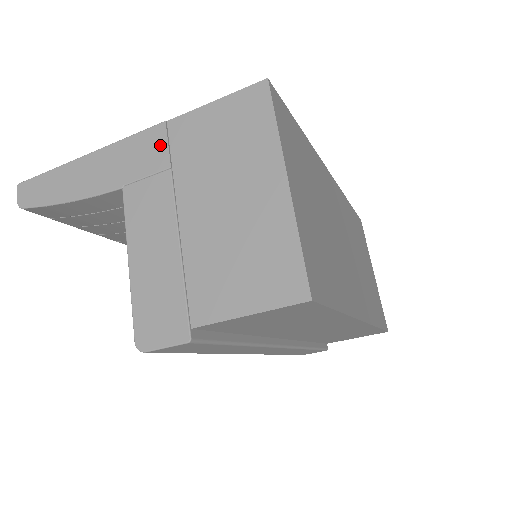
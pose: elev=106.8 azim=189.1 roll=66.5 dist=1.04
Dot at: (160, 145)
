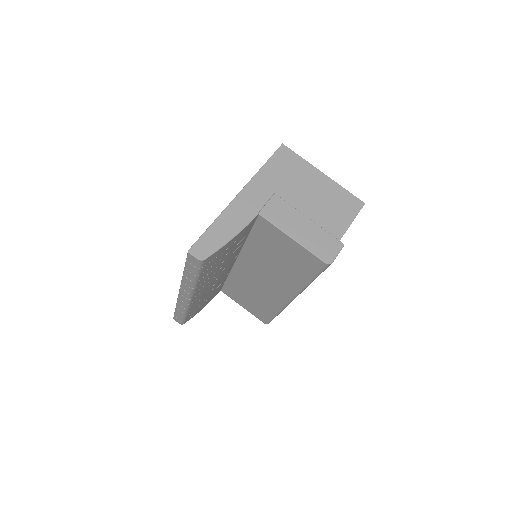
Dot at: (260, 187)
